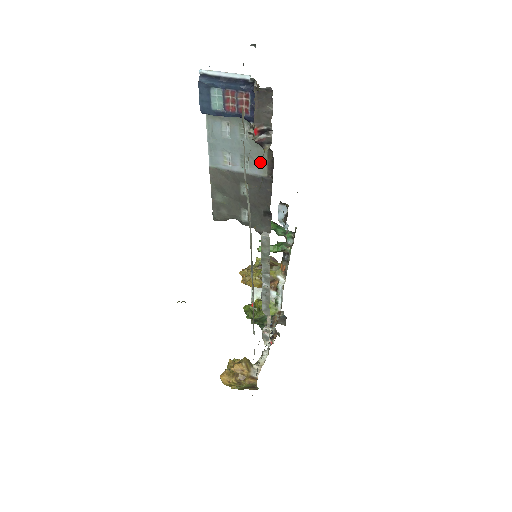
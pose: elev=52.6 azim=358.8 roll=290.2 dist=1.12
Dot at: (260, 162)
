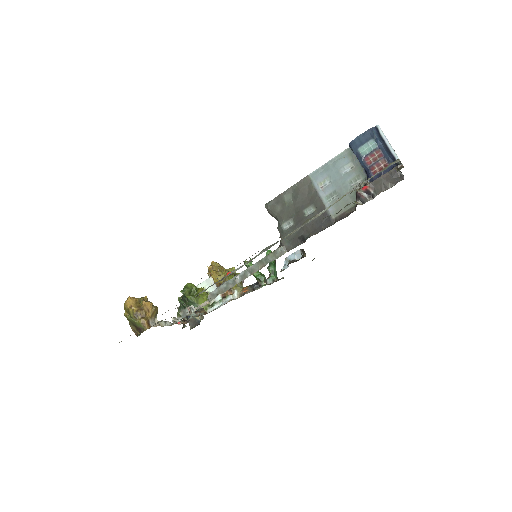
Dot at: occluded
